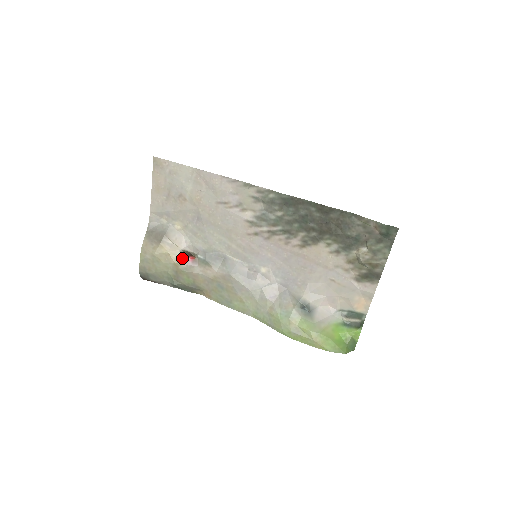
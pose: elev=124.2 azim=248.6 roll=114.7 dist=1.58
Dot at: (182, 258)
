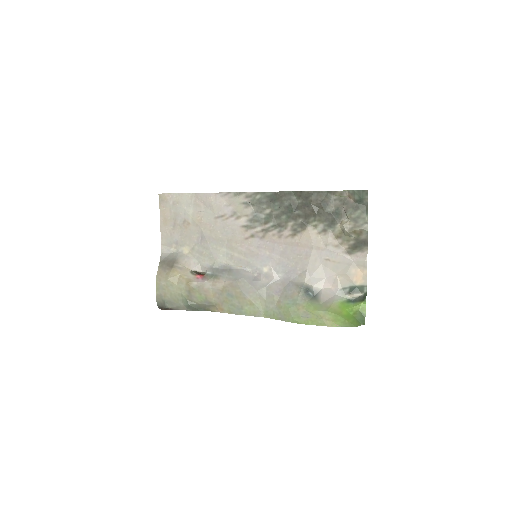
Dot at: (193, 277)
